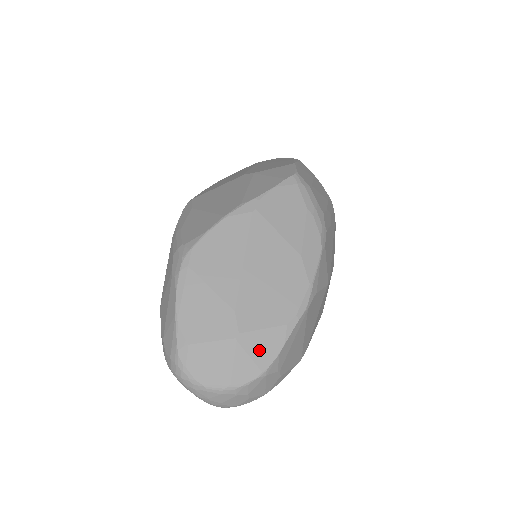
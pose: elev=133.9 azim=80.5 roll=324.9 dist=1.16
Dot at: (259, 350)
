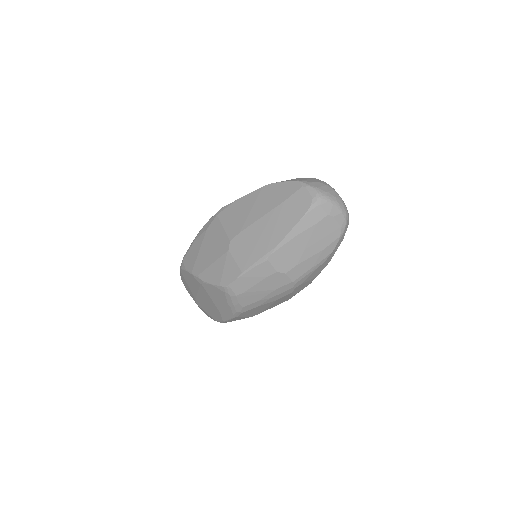
Dot at: (205, 313)
